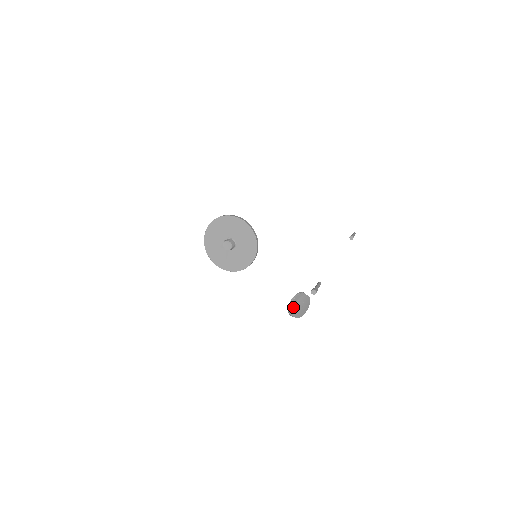
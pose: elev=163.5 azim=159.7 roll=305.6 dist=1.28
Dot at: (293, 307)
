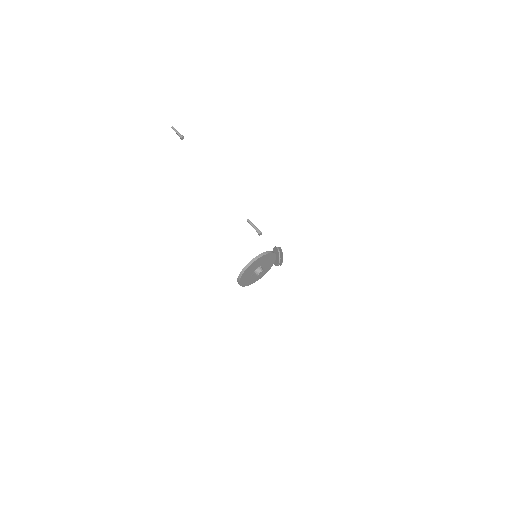
Dot at: (278, 261)
